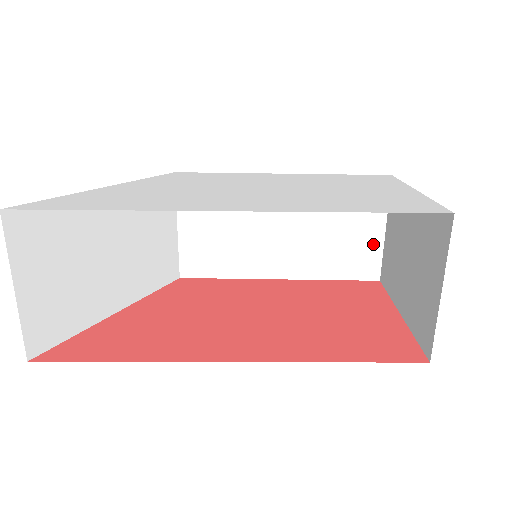
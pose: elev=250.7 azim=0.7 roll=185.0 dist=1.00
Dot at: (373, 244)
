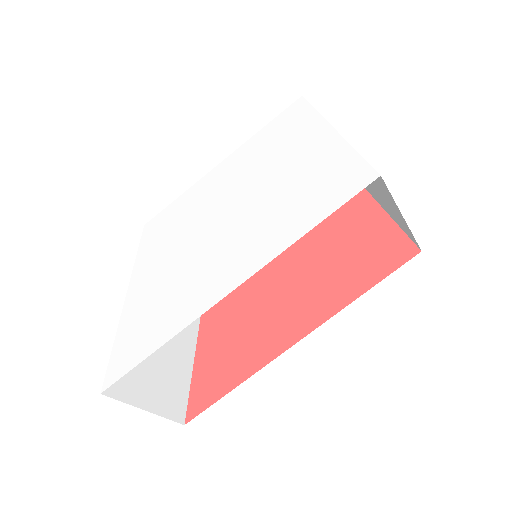
Dot at: occluded
